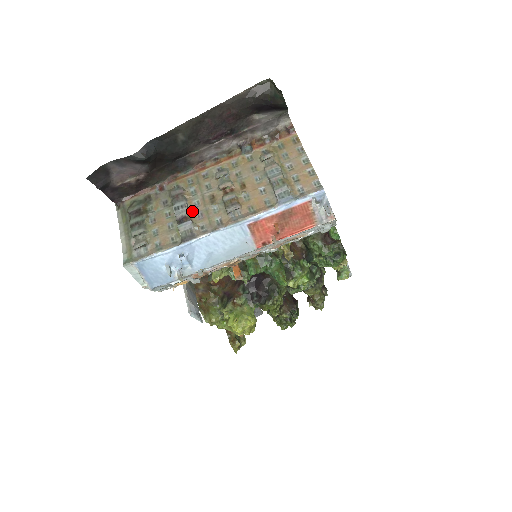
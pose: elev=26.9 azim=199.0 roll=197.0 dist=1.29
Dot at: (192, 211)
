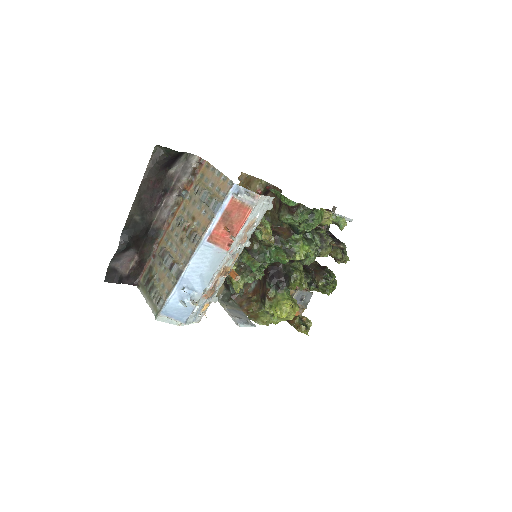
Dot at: (175, 257)
